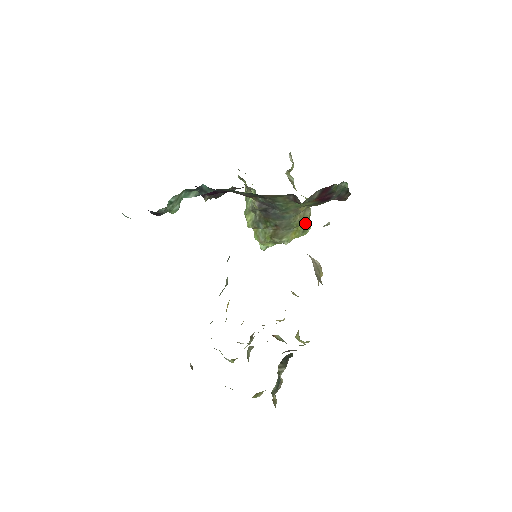
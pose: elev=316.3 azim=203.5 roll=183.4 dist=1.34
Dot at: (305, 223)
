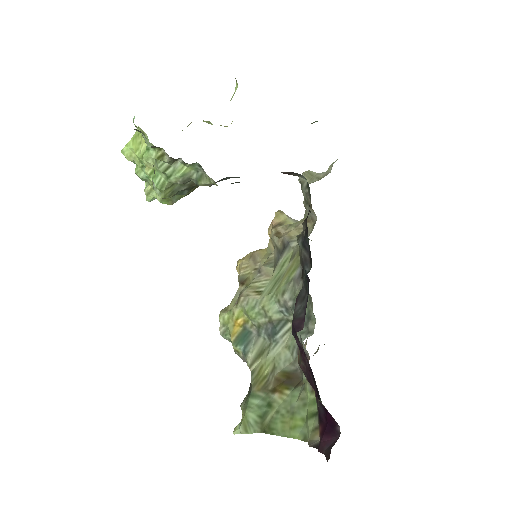
Dot at: occluded
